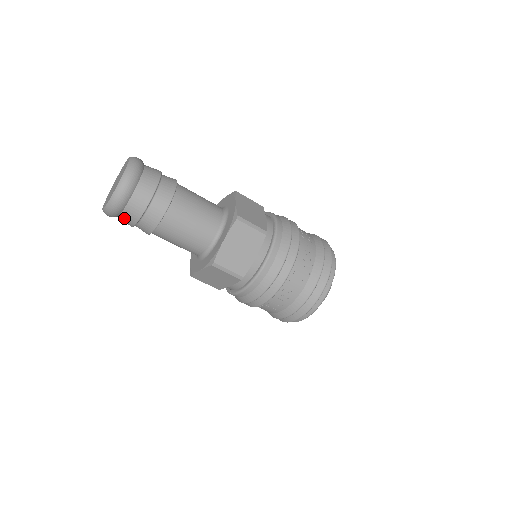
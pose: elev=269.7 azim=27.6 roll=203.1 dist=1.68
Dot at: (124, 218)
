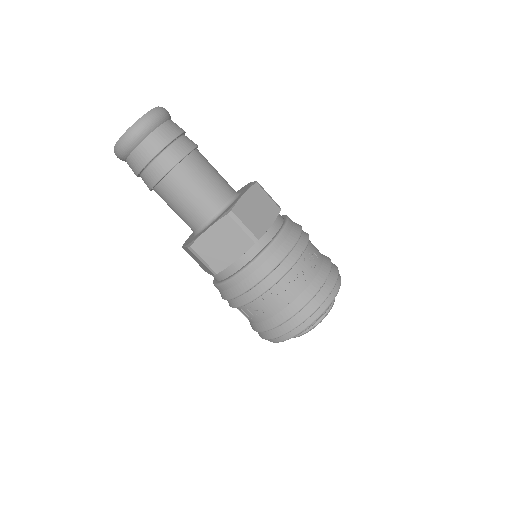
Dot at: (129, 166)
